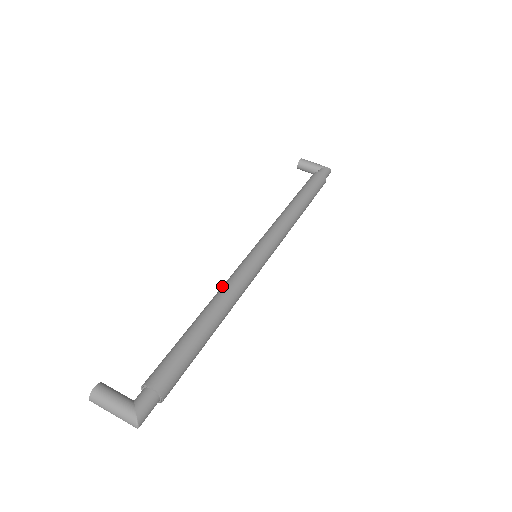
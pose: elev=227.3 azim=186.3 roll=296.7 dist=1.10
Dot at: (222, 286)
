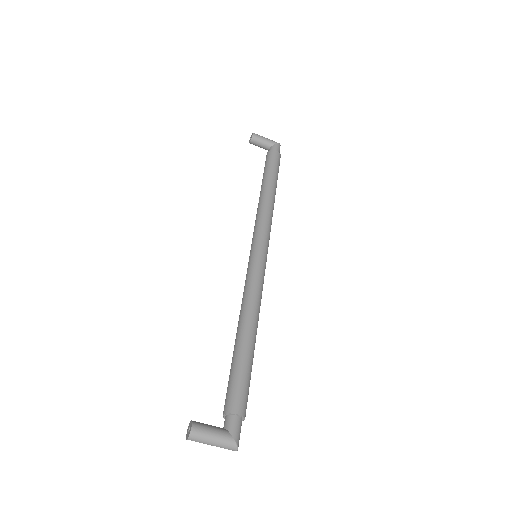
Dot at: (245, 297)
